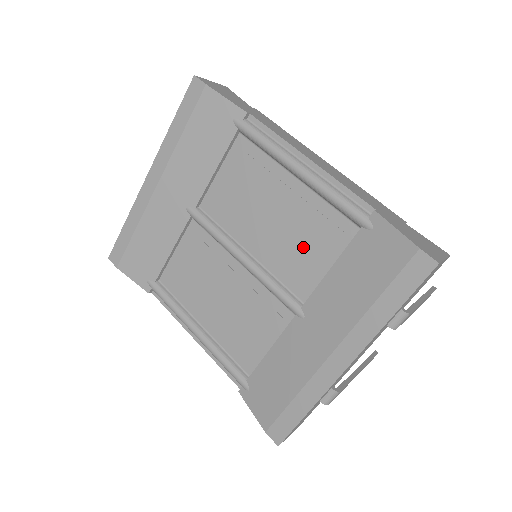
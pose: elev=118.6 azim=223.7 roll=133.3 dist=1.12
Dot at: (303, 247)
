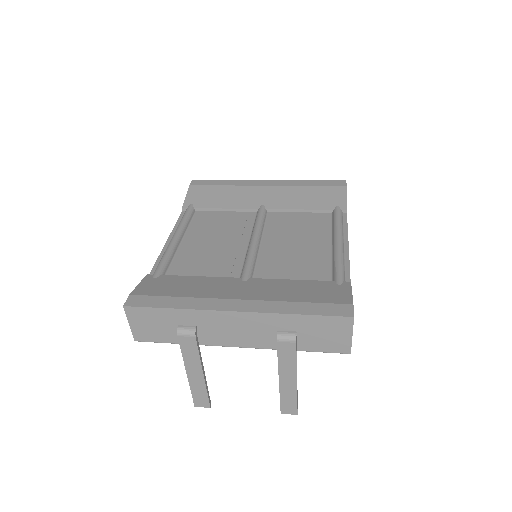
Dot at: (292, 264)
